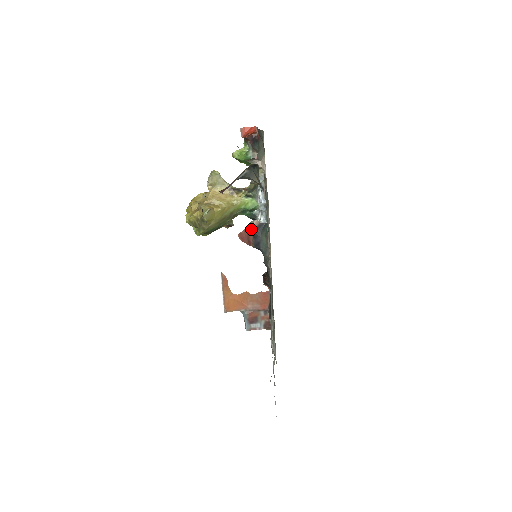
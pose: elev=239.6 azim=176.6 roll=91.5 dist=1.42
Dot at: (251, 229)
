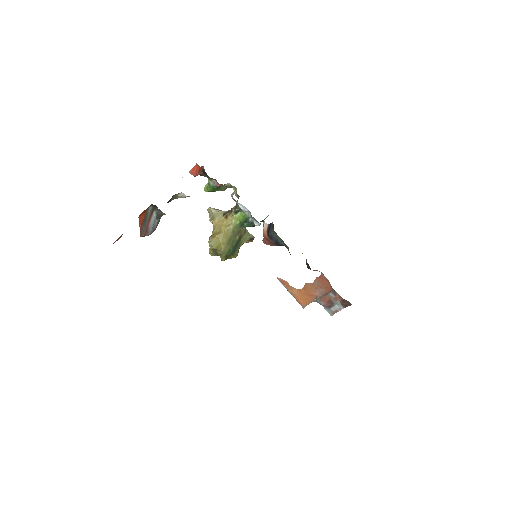
Dot at: (265, 233)
